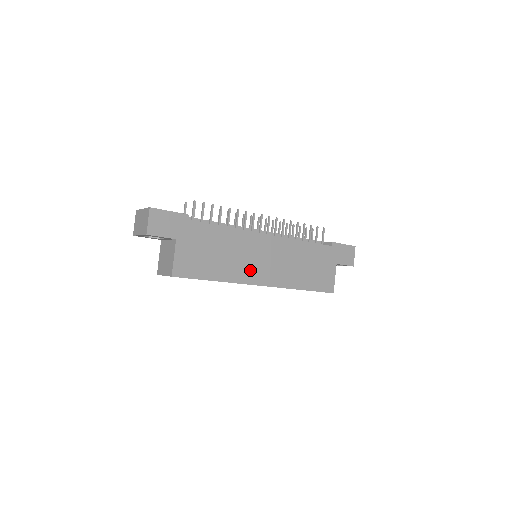
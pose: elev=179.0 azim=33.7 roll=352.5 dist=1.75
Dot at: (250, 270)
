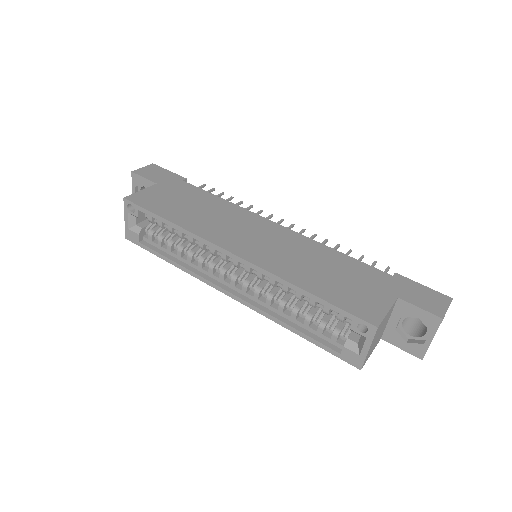
Dot at: (226, 235)
